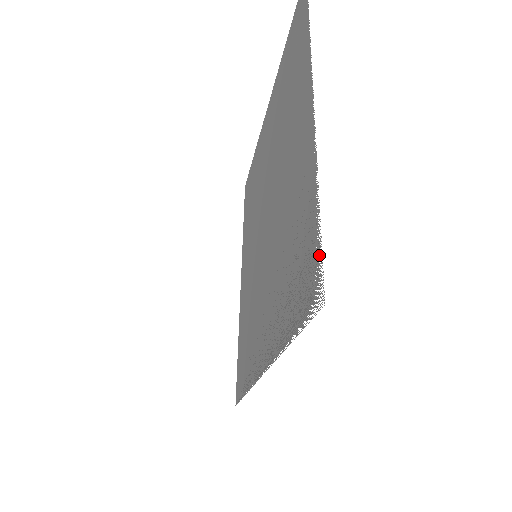
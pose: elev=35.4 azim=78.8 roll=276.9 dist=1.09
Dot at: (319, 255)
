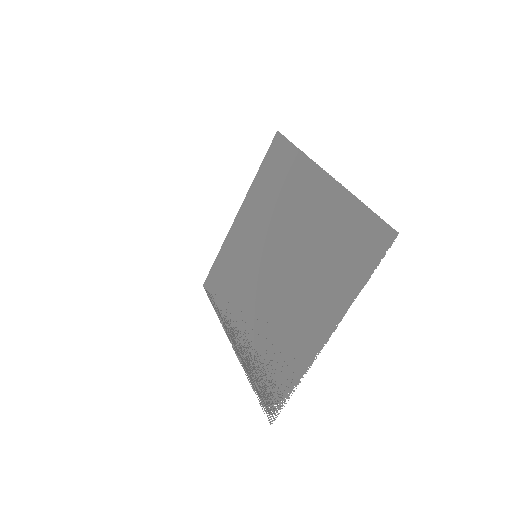
Dot at: (280, 408)
